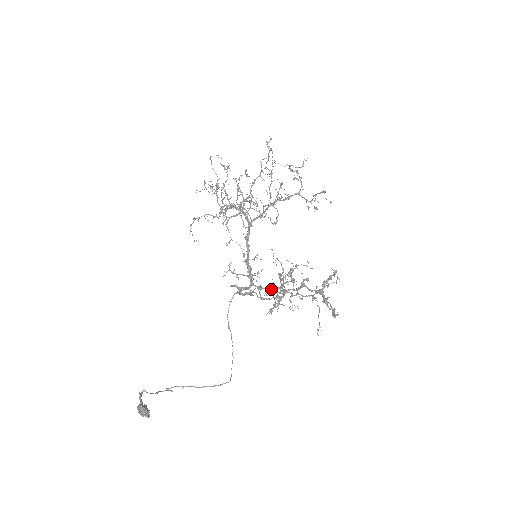
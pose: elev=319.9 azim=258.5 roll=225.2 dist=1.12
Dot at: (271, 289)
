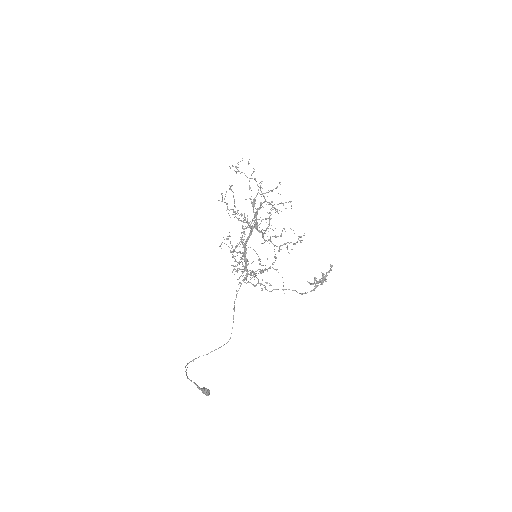
Dot at: (253, 272)
